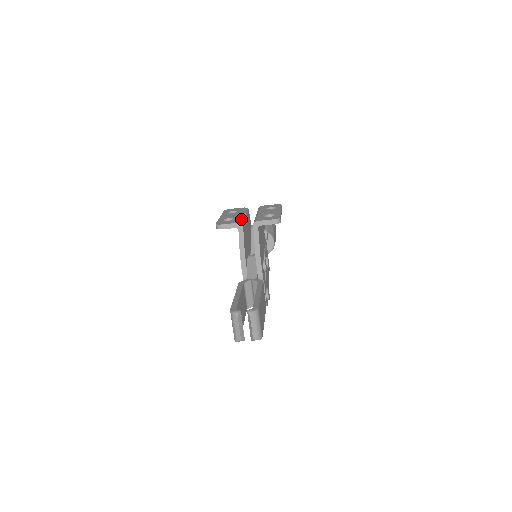
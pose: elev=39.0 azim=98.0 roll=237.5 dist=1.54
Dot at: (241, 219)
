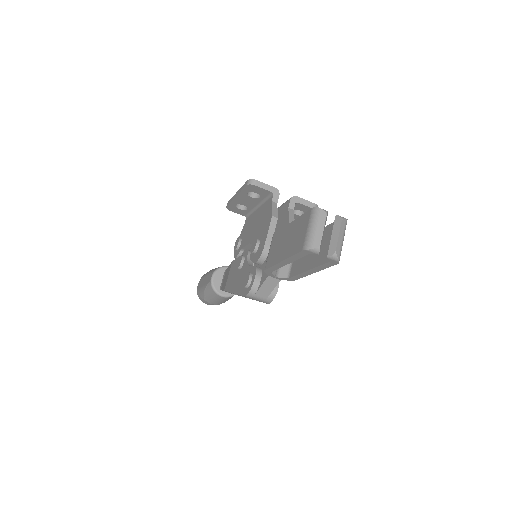
Dot at: occluded
